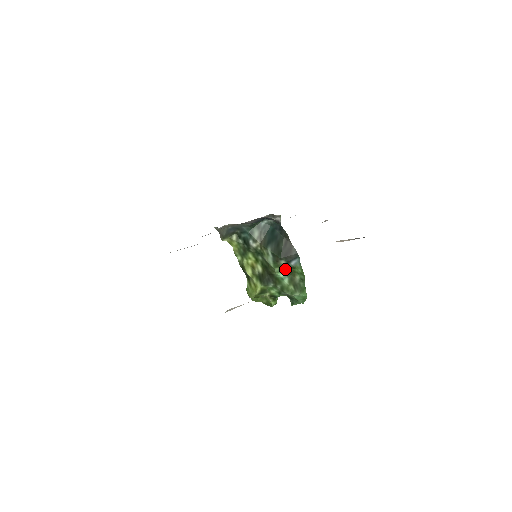
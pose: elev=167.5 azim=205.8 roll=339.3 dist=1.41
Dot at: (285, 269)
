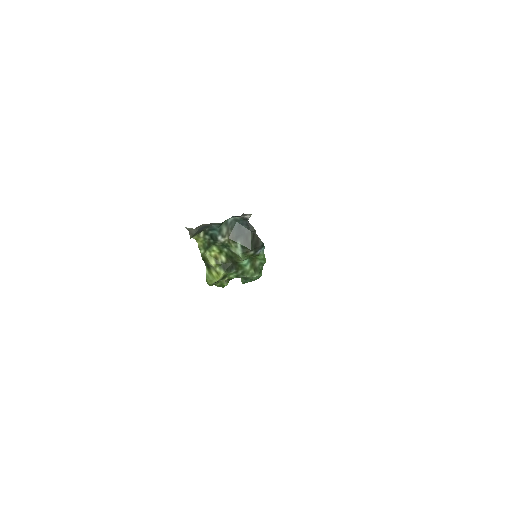
Dot at: (250, 257)
